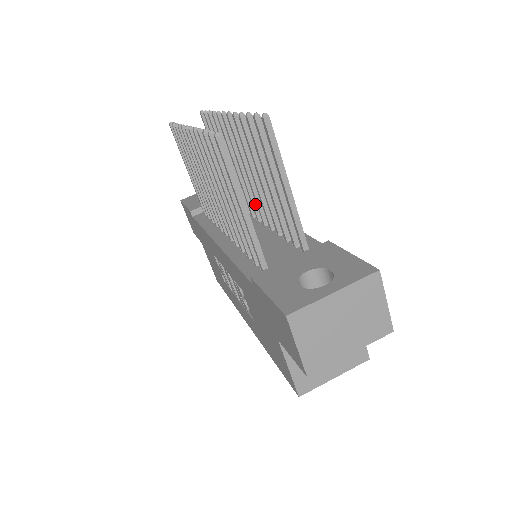
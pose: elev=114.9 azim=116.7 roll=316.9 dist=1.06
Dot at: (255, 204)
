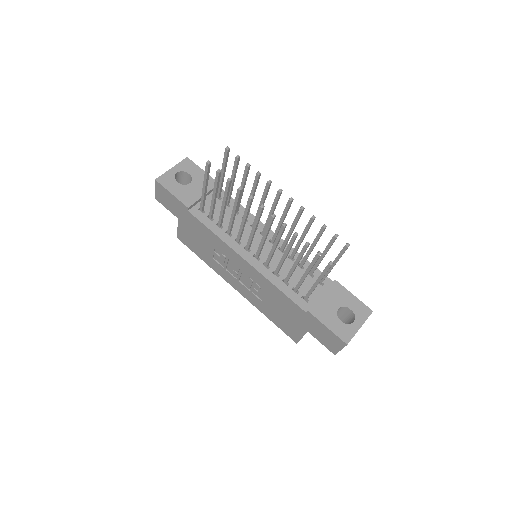
Dot at: occluded
